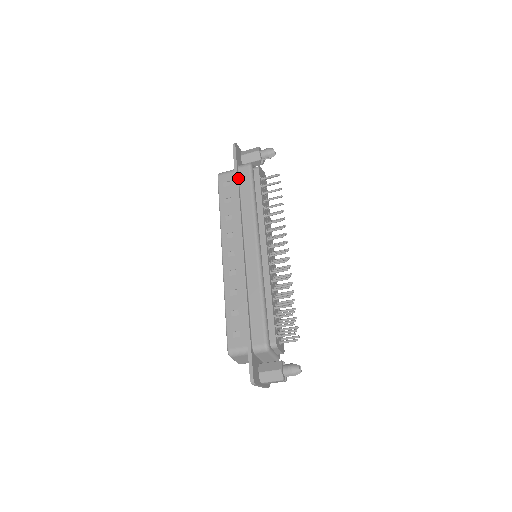
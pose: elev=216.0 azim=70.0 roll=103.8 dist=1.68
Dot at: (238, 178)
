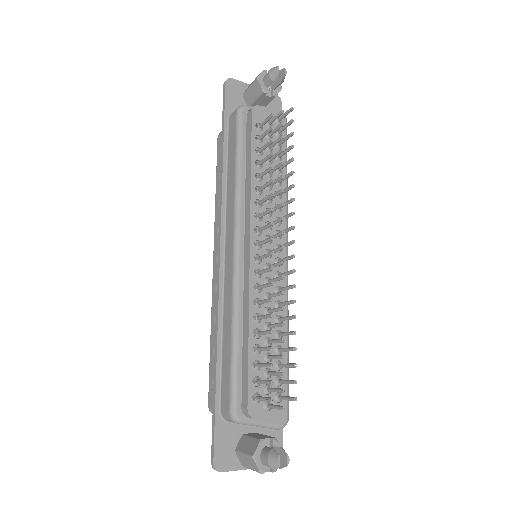
Dot at: (225, 136)
